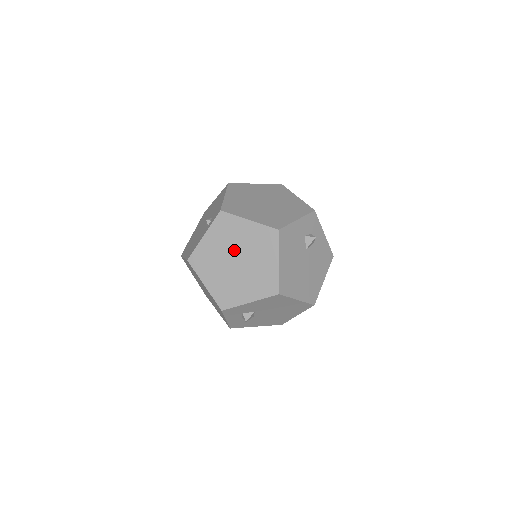
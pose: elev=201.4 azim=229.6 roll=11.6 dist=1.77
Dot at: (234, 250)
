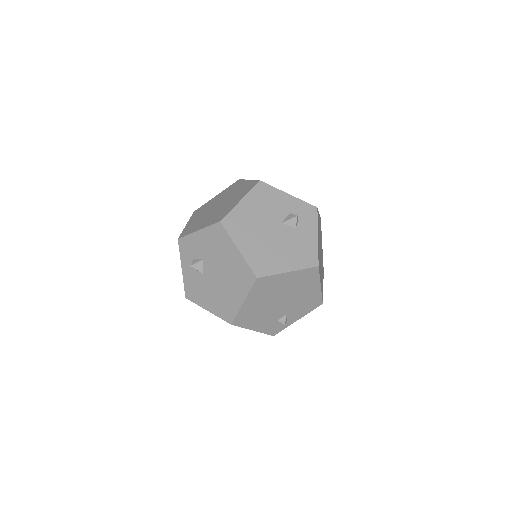
Dot at: (223, 199)
